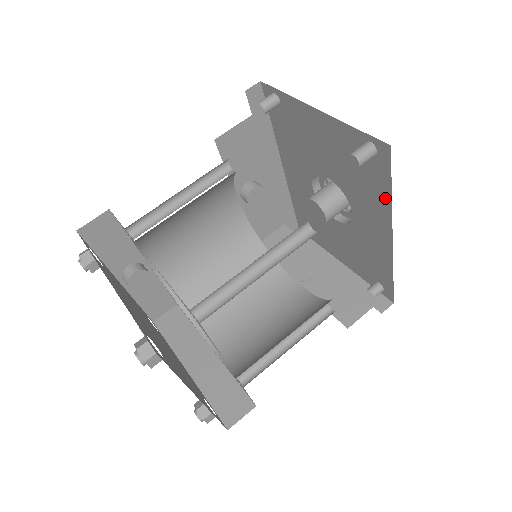
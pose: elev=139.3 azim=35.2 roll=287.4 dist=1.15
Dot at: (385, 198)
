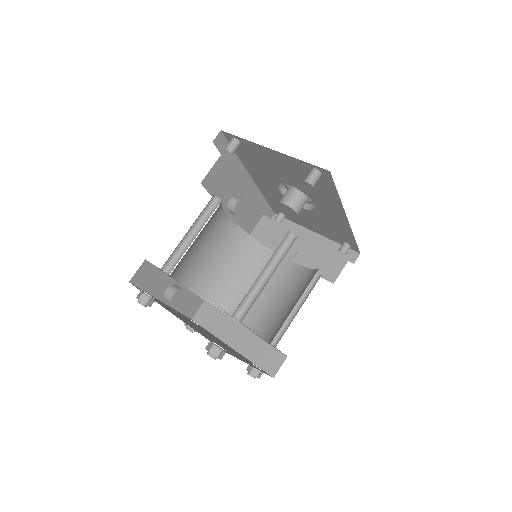
Dot at: (335, 197)
